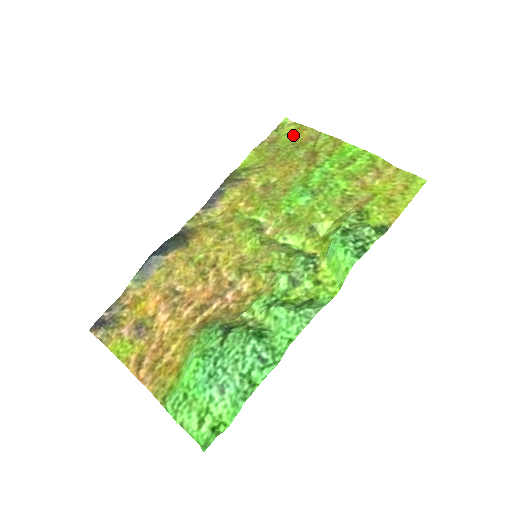
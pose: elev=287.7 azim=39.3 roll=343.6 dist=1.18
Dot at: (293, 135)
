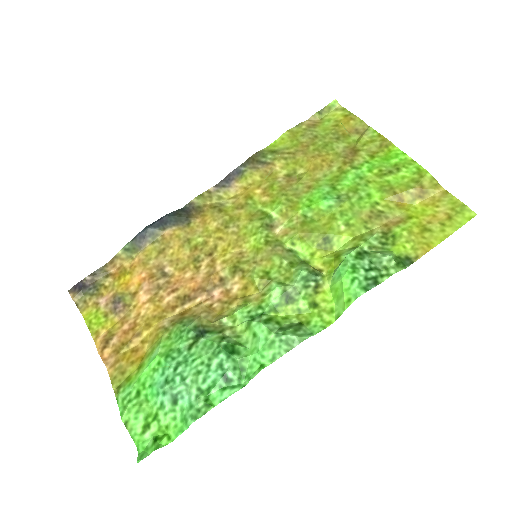
Dot at: (337, 123)
